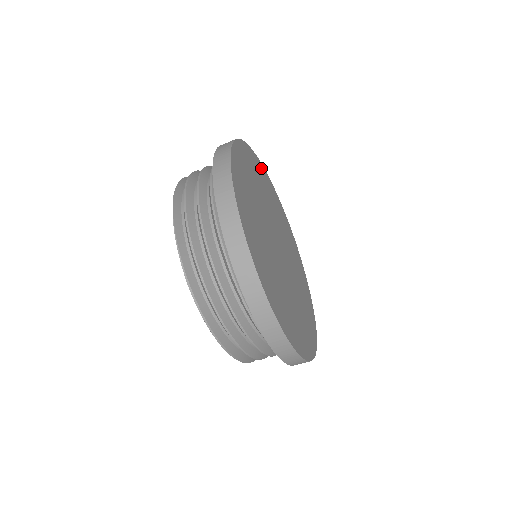
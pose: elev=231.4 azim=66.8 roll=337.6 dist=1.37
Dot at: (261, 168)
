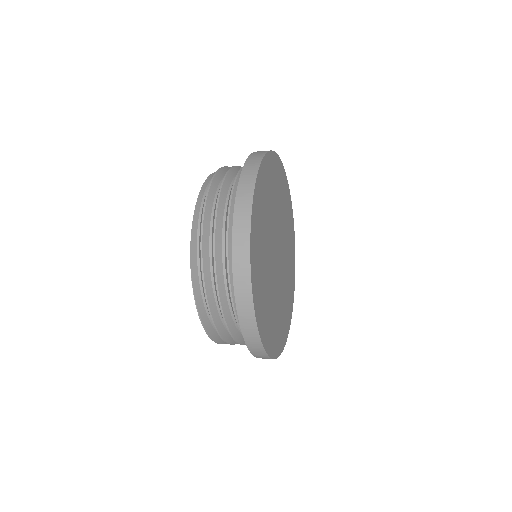
Dot at: (268, 164)
